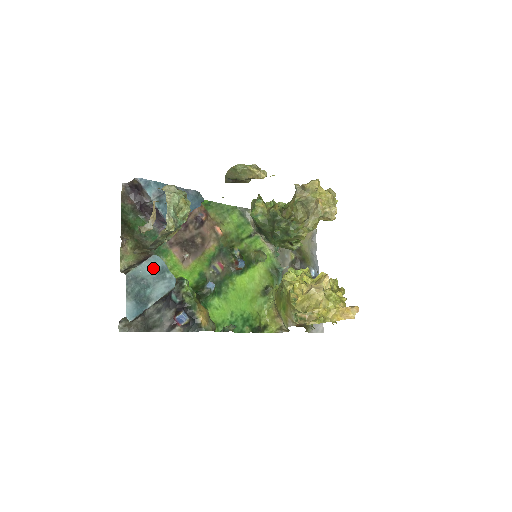
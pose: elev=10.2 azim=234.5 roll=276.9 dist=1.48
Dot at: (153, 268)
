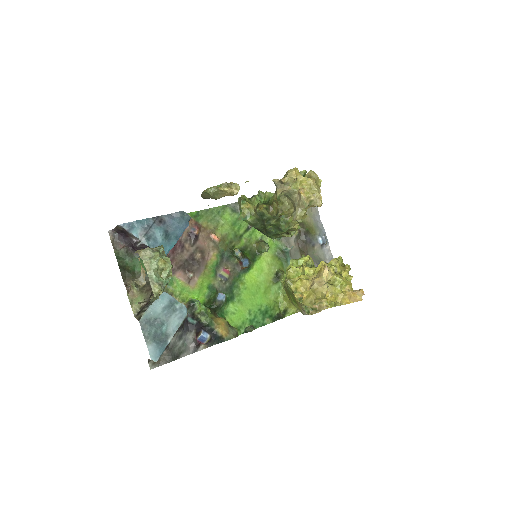
Dot at: (162, 305)
